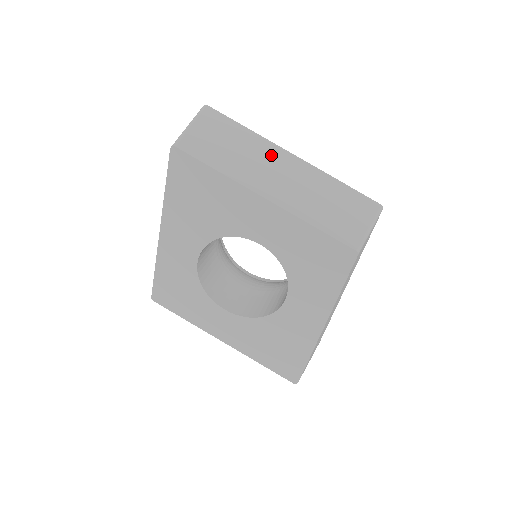
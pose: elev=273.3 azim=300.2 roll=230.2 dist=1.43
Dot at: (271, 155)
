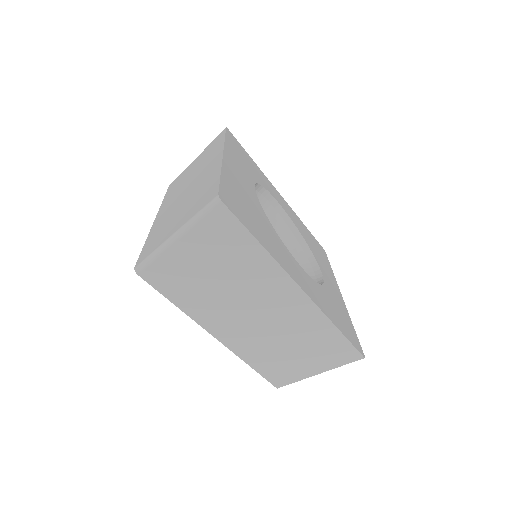
Dot at: (268, 292)
